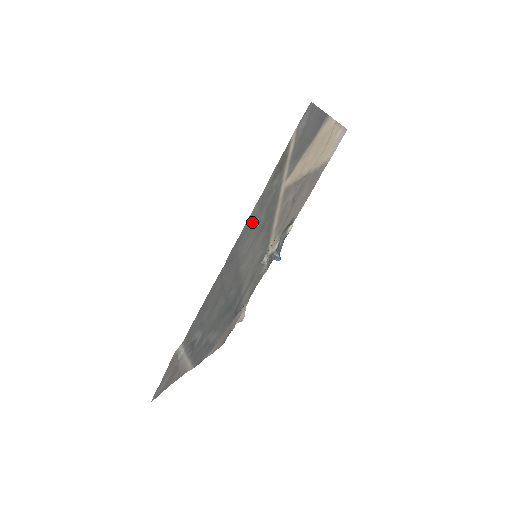
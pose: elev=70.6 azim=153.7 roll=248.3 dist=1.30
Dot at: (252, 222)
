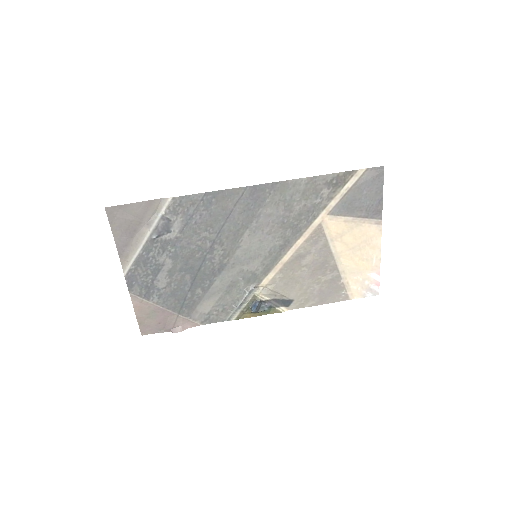
Dot at: (291, 193)
